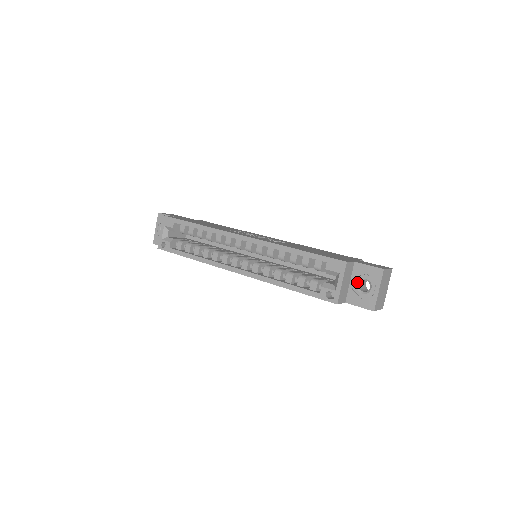
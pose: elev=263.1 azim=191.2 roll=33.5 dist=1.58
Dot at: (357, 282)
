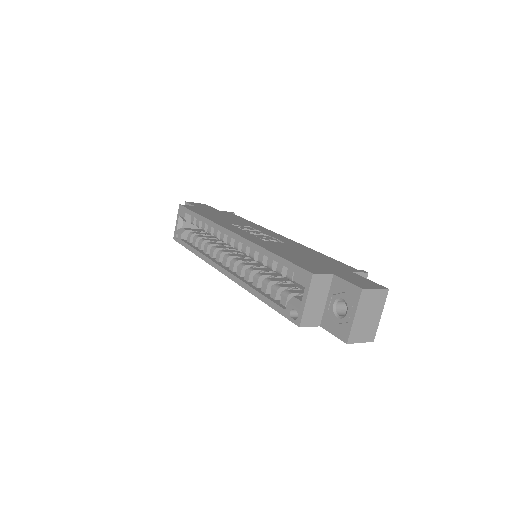
Dot at: (333, 302)
